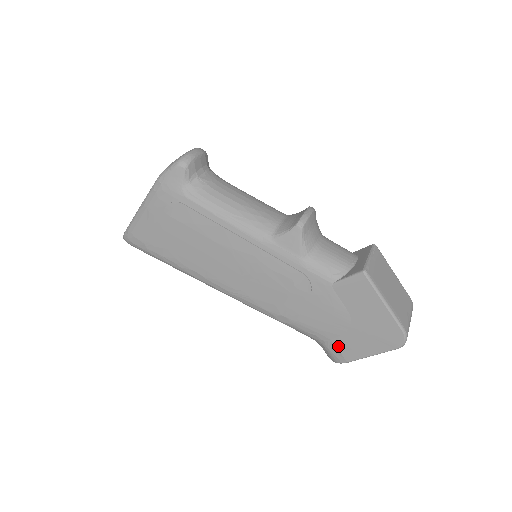
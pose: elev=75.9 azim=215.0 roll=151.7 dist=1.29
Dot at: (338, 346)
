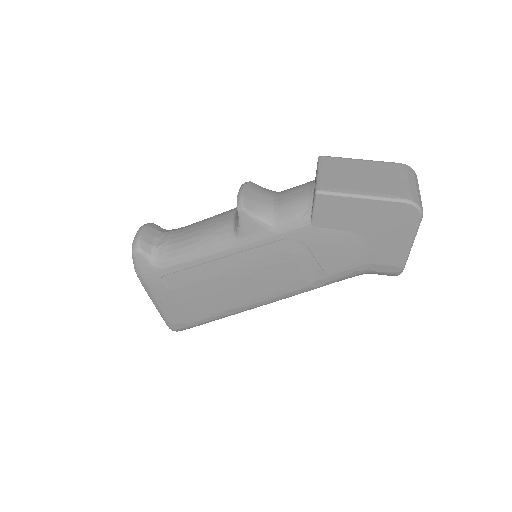
Dot at: (379, 263)
